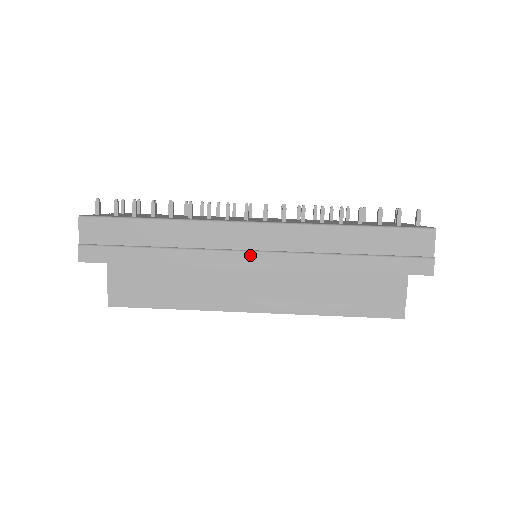
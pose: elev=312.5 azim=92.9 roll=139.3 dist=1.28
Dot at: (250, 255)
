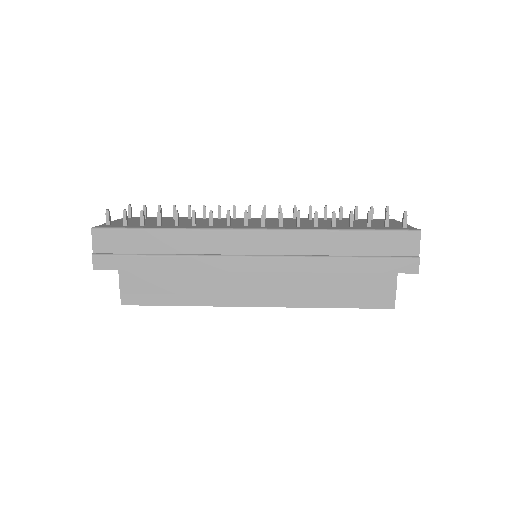
Dot at: (250, 259)
